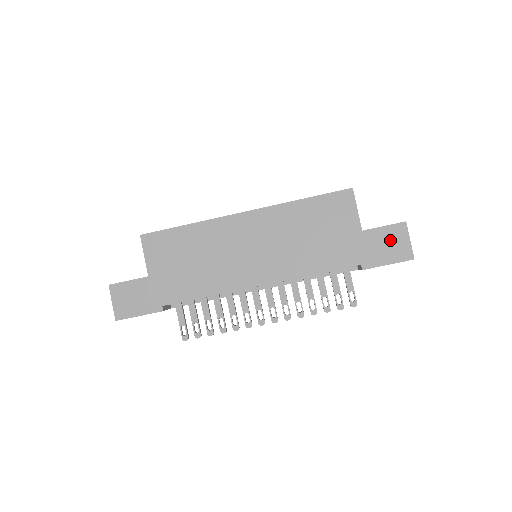
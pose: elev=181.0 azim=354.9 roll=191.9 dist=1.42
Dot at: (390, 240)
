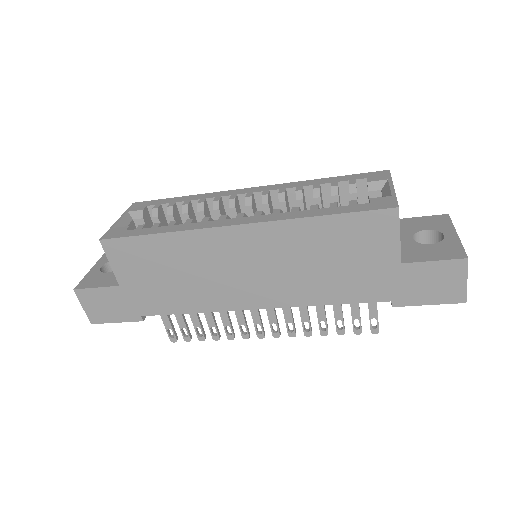
Dot at: (438, 278)
